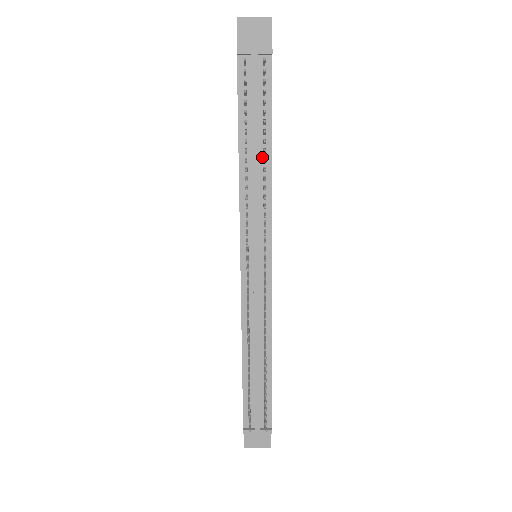
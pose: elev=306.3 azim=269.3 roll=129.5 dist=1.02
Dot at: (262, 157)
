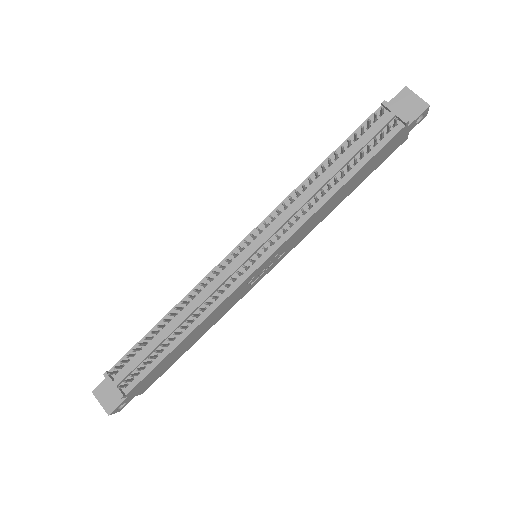
Dot at: occluded
